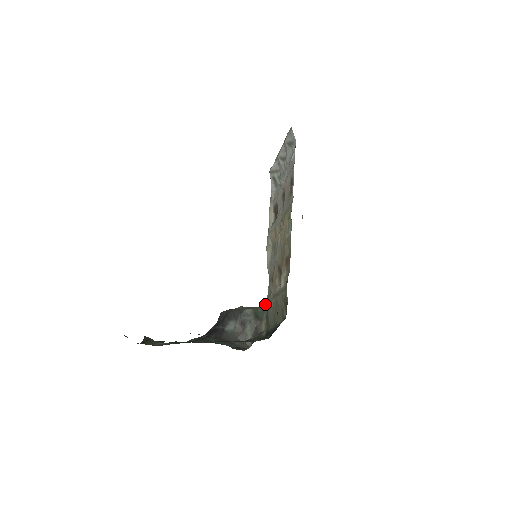
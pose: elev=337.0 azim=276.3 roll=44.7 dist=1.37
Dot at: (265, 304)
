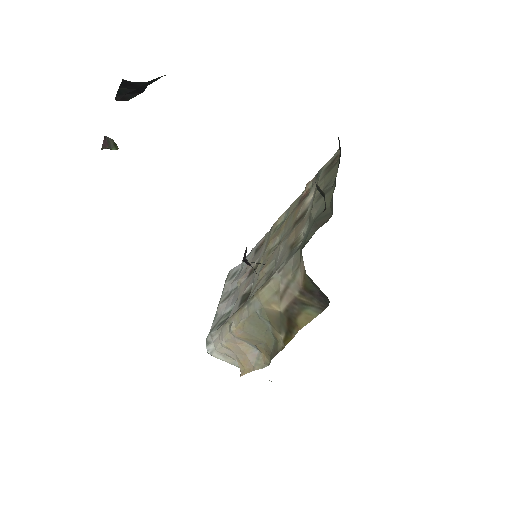
Dot at: (303, 243)
